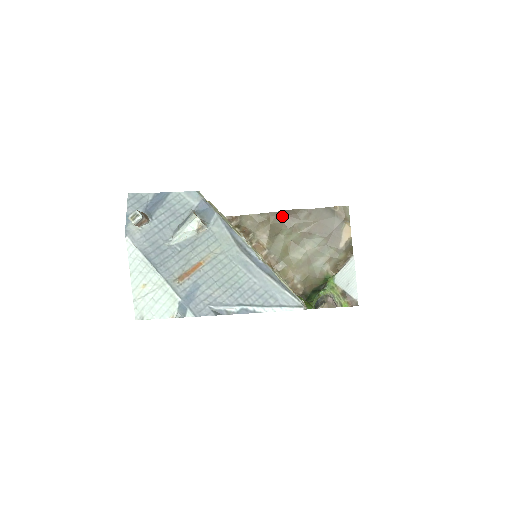
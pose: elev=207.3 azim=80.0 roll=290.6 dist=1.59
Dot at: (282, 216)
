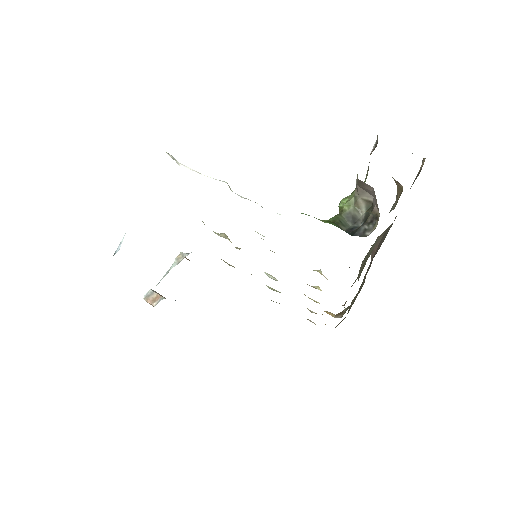
Dot at: occluded
